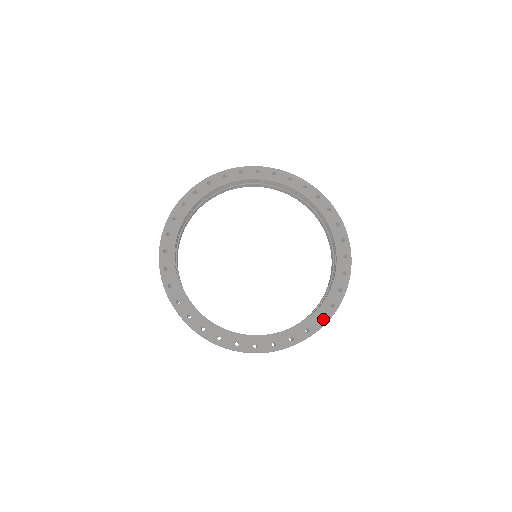
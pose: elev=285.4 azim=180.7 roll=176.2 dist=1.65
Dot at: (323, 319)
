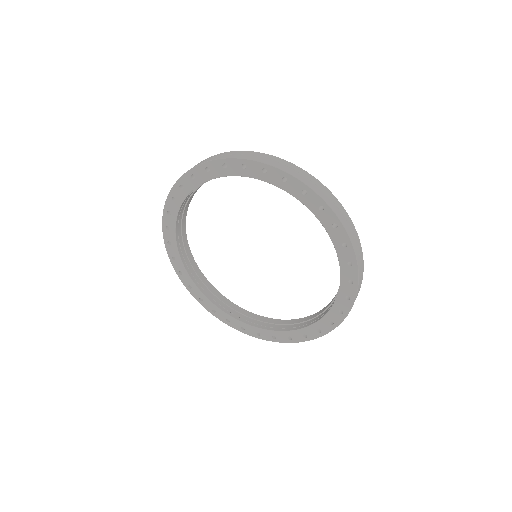
Dot at: (307, 337)
